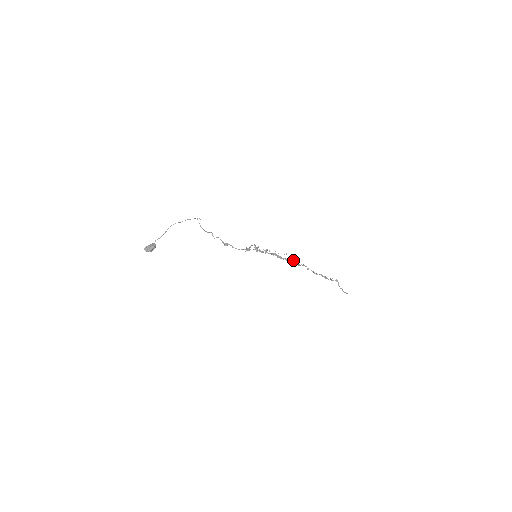
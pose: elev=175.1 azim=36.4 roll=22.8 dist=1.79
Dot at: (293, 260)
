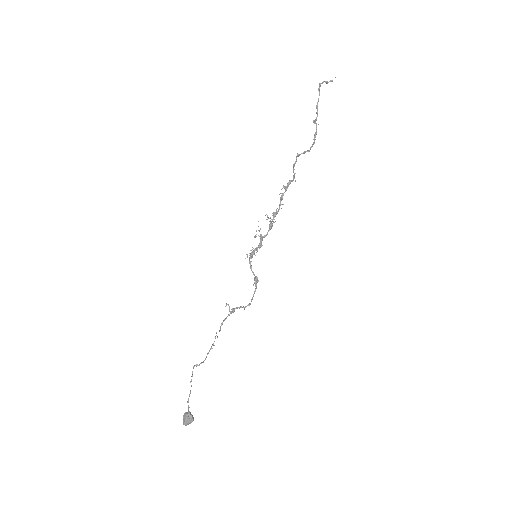
Dot at: occluded
